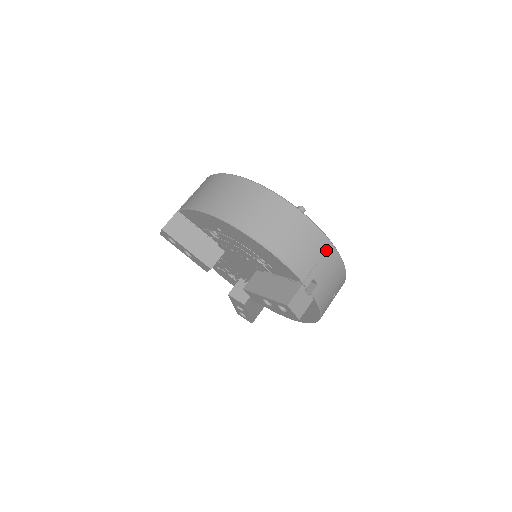
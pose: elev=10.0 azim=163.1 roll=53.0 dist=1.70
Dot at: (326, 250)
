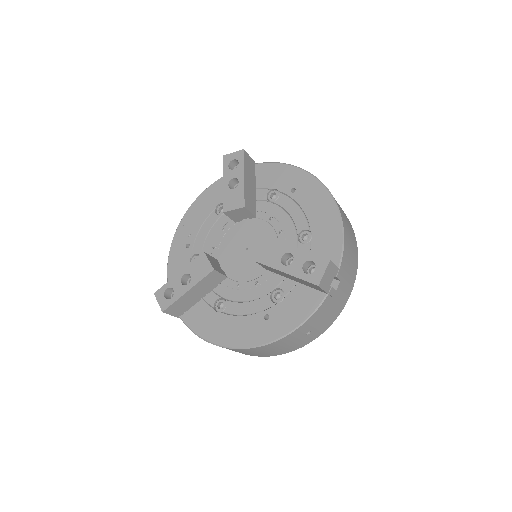
Dot at: (351, 283)
